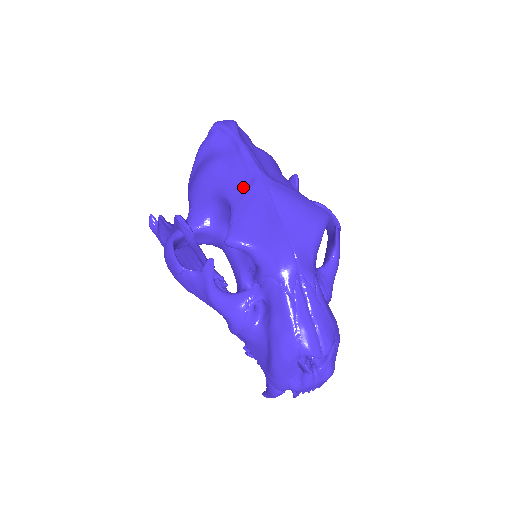
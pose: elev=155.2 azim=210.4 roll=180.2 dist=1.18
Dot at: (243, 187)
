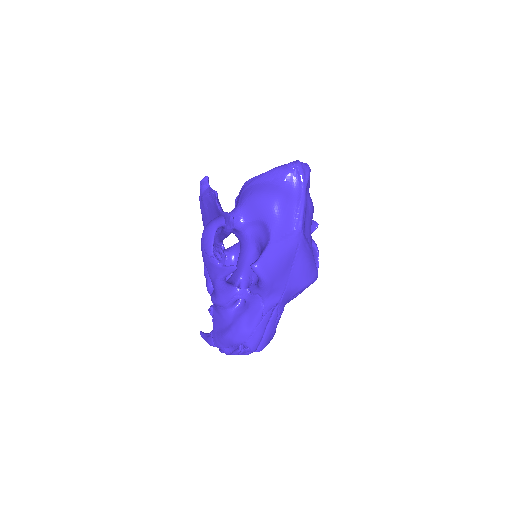
Dot at: (285, 232)
